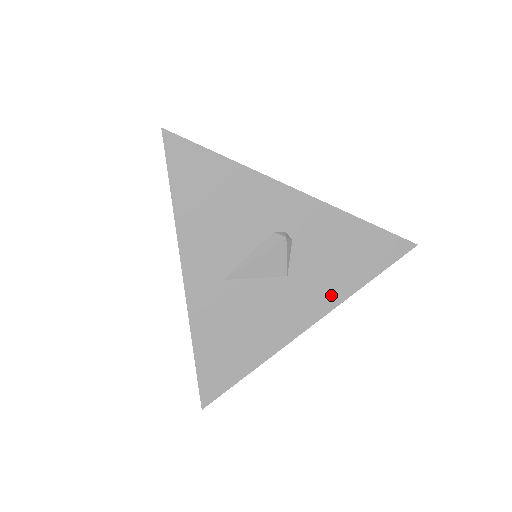
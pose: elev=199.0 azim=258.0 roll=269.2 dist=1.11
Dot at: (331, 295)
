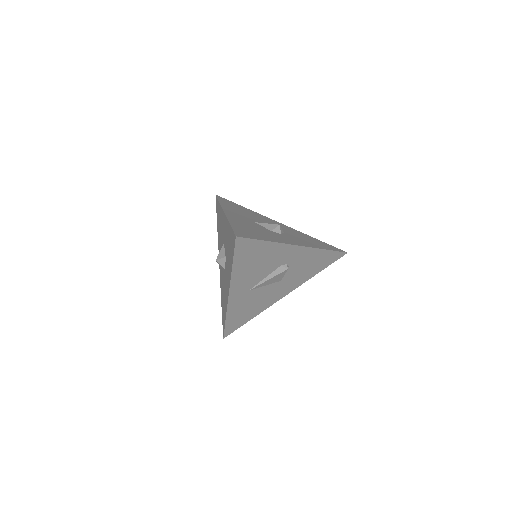
Dot at: (299, 282)
